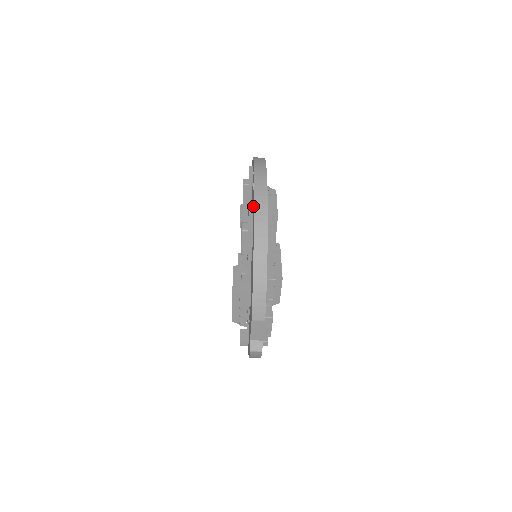
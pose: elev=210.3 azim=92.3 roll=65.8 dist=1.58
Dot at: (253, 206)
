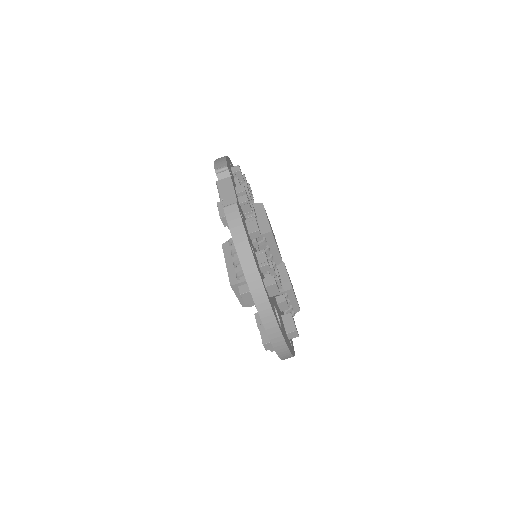
Dot at: occluded
